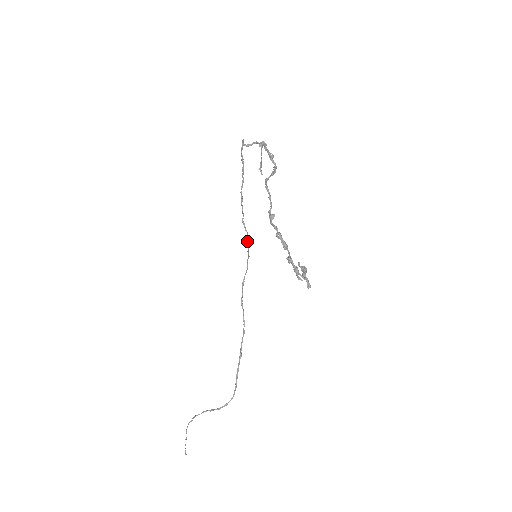
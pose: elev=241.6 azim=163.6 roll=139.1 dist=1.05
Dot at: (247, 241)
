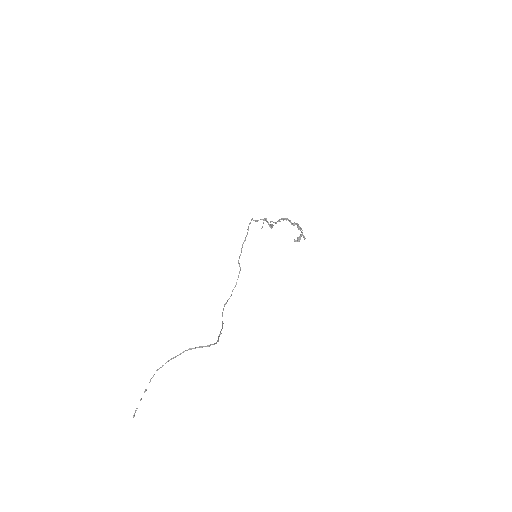
Dot at: occluded
